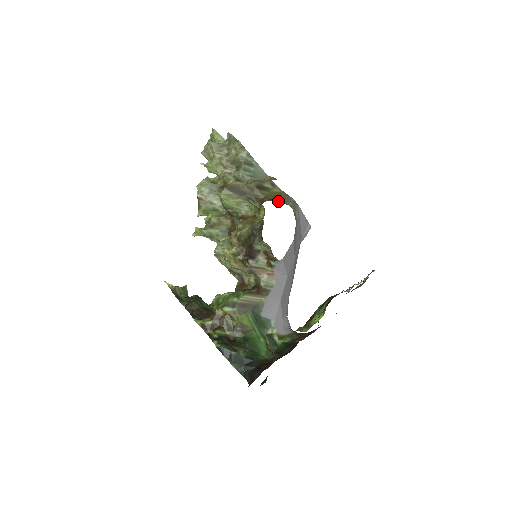
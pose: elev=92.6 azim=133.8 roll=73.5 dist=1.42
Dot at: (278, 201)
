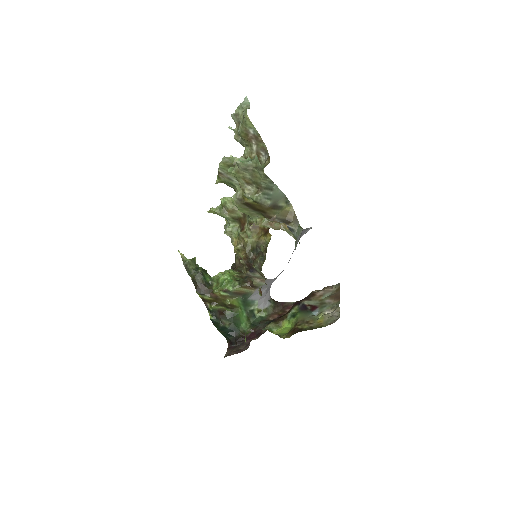
Dot at: (286, 223)
